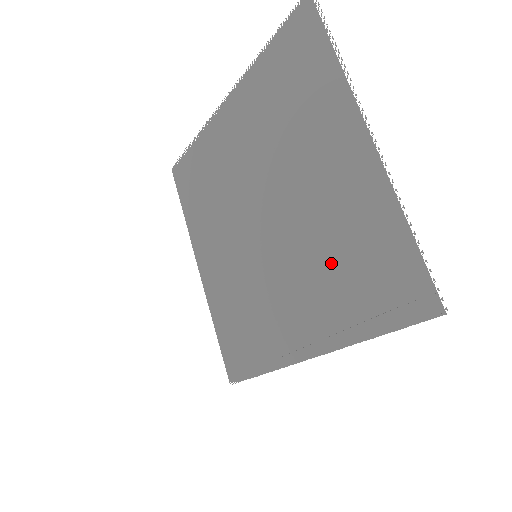
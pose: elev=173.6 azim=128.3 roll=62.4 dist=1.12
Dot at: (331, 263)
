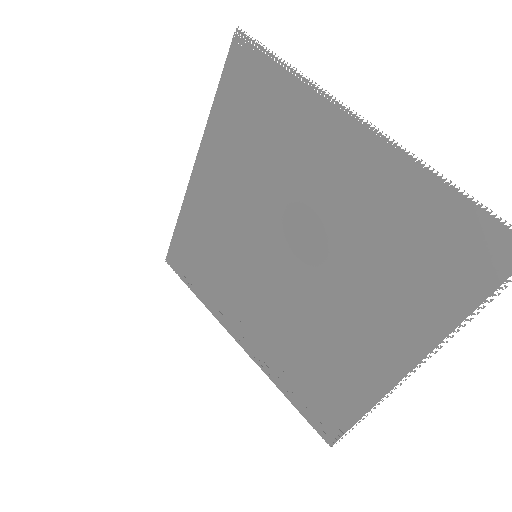
Dot at: (303, 348)
